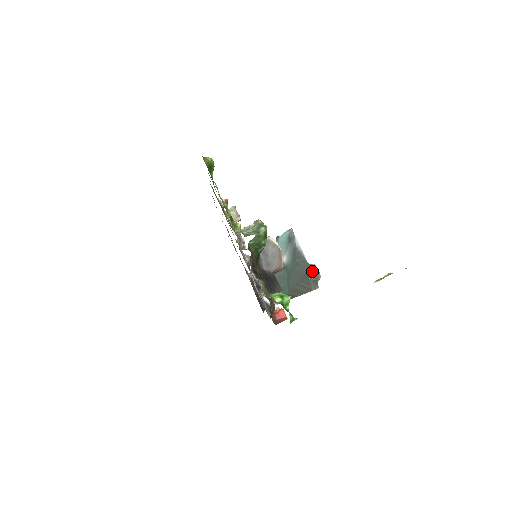
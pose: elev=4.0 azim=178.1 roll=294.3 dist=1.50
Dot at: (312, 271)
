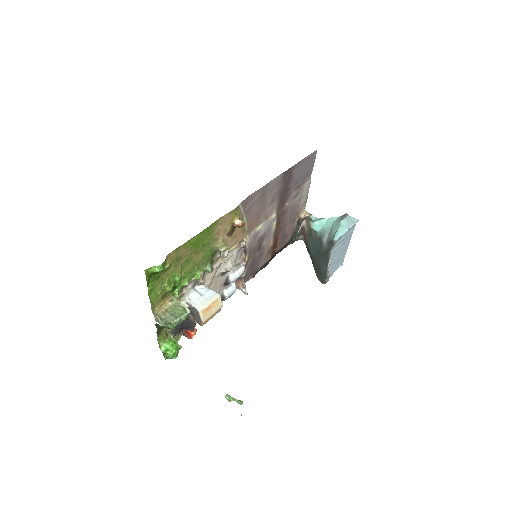
Dot at: (324, 275)
